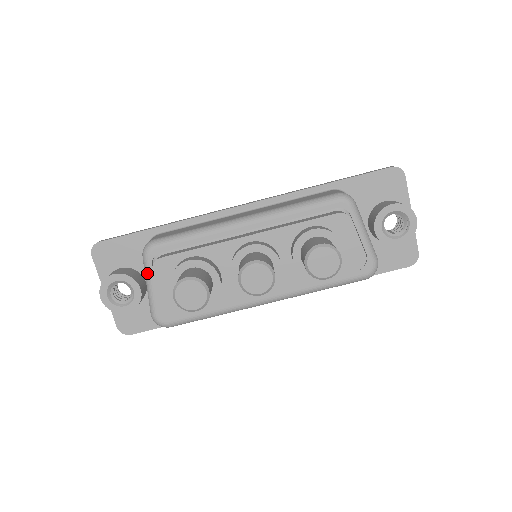
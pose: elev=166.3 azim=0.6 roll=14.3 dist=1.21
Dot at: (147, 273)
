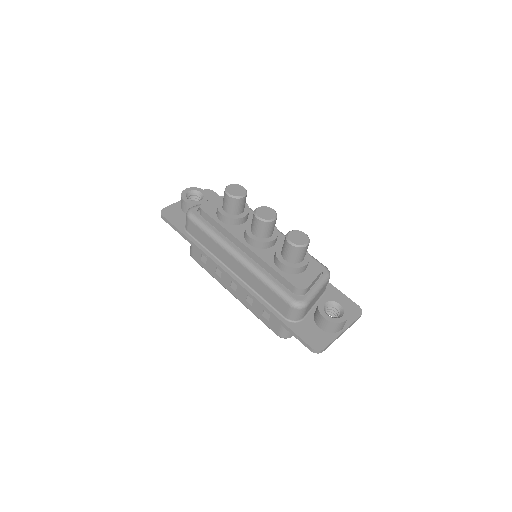
Dot at: occluded
